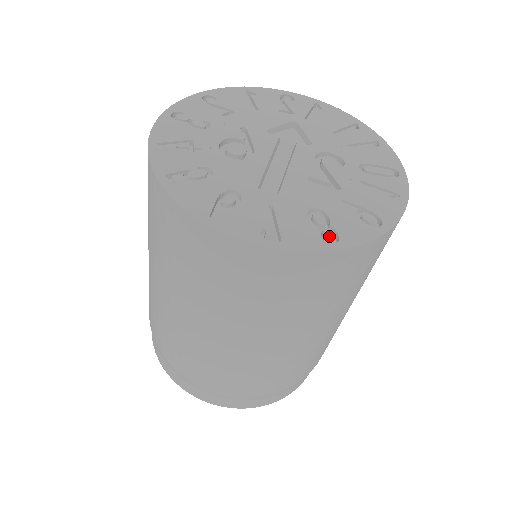
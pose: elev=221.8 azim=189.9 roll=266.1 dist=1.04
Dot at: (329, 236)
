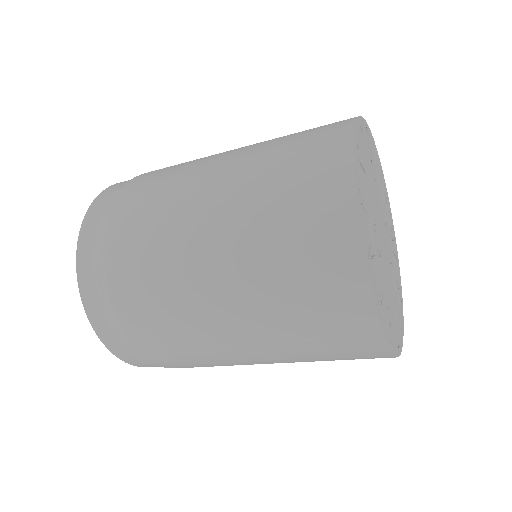
Dot at: (401, 324)
